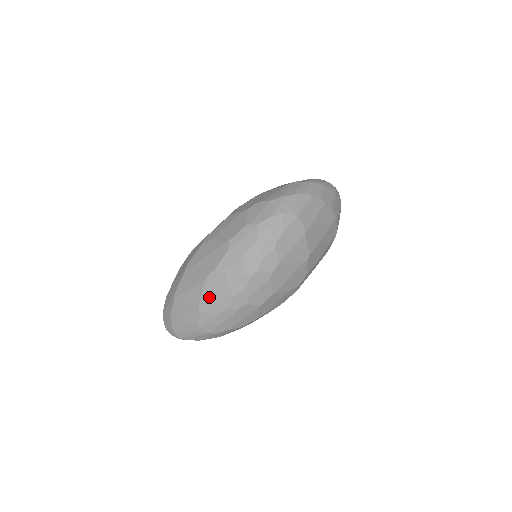
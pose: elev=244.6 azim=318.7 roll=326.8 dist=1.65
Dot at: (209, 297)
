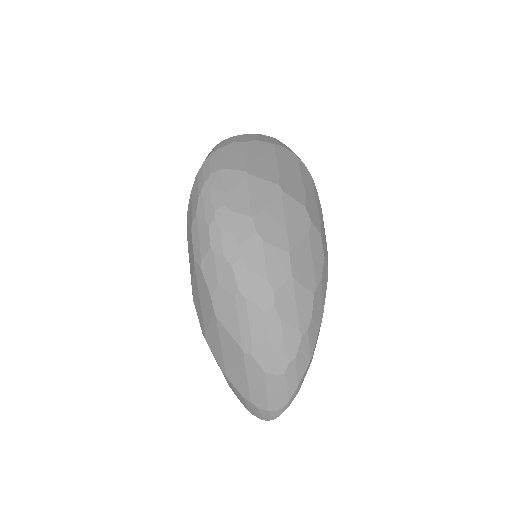
Dot at: (237, 328)
